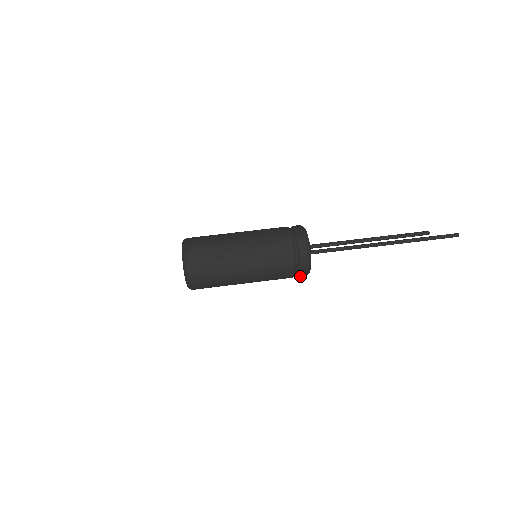
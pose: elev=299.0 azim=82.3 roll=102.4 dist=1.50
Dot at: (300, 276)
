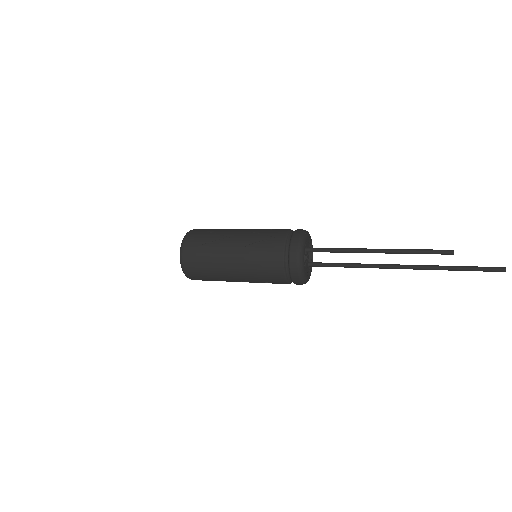
Dot at: (293, 280)
